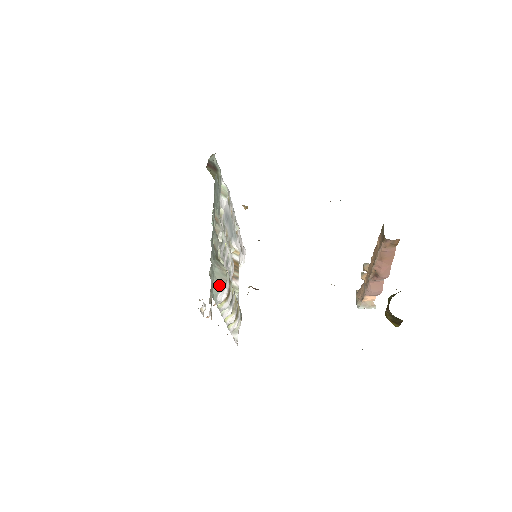
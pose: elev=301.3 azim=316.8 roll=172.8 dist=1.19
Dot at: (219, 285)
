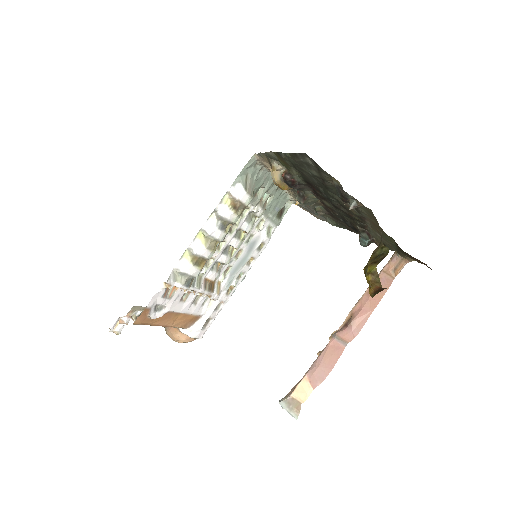
Dot at: (247, 183)
